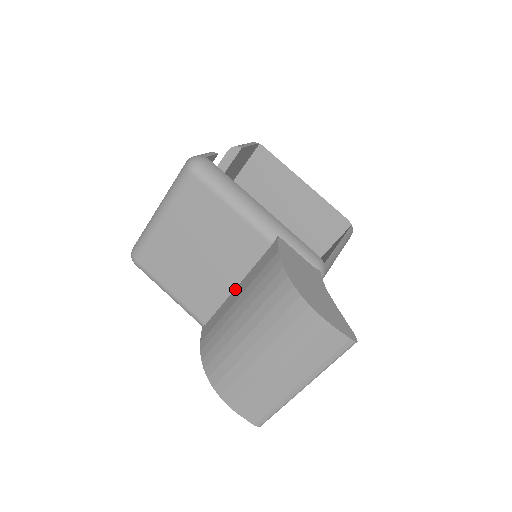
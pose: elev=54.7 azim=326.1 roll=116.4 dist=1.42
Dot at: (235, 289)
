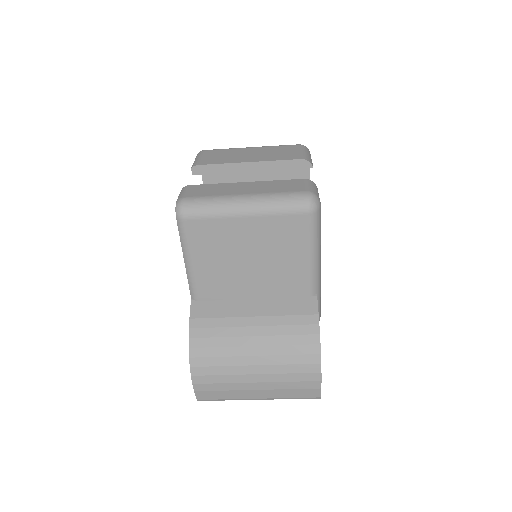
Dot at: (251, 300)
